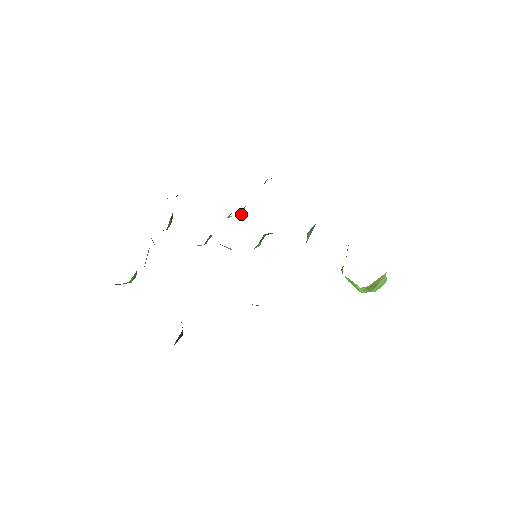
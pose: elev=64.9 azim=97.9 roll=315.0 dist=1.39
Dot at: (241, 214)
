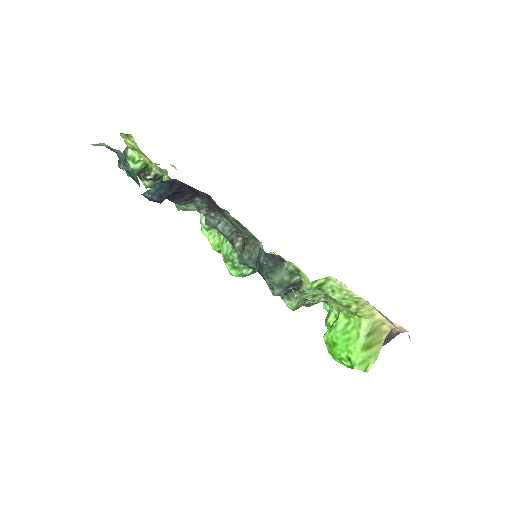
Dot at: occluded
